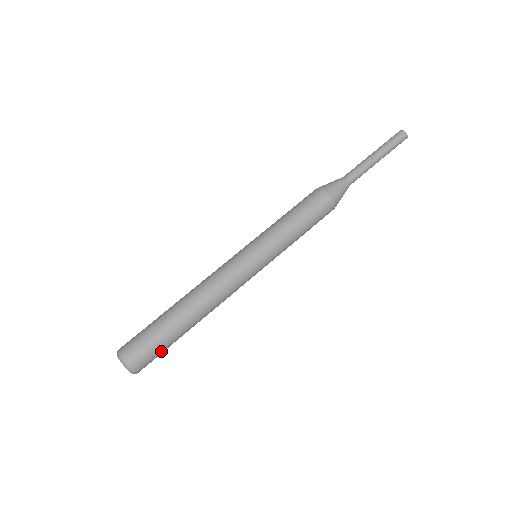
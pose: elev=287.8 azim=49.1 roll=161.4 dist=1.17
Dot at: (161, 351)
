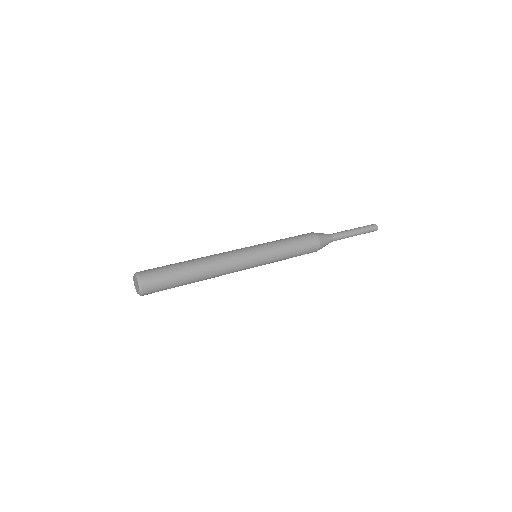
Dot at: (166, 275)
